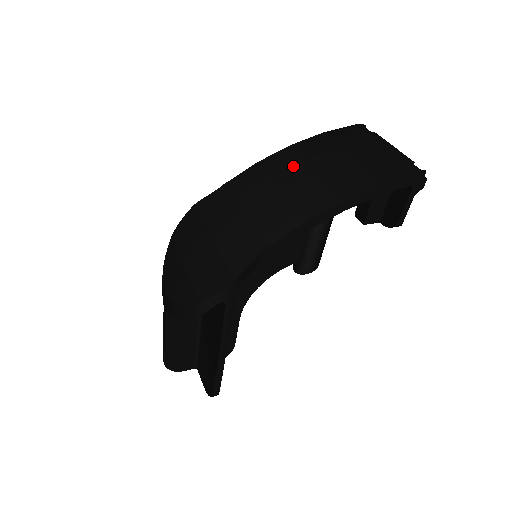
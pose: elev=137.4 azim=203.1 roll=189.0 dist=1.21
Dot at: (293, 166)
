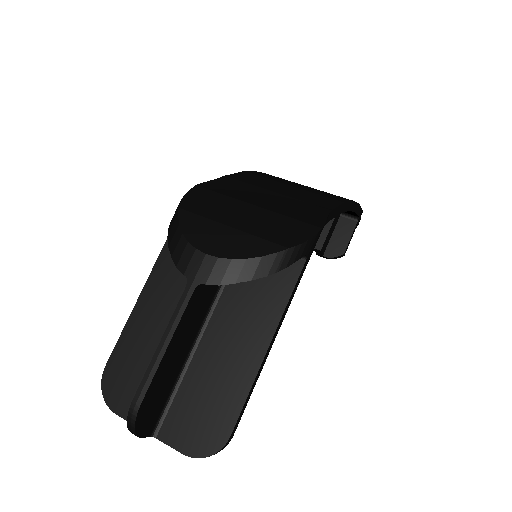
Dot at: (282, 180)
